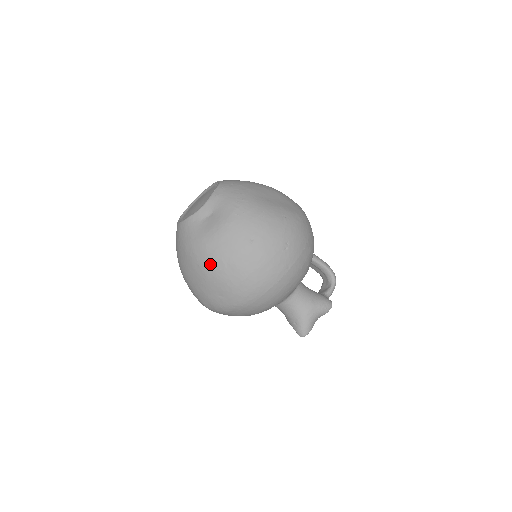
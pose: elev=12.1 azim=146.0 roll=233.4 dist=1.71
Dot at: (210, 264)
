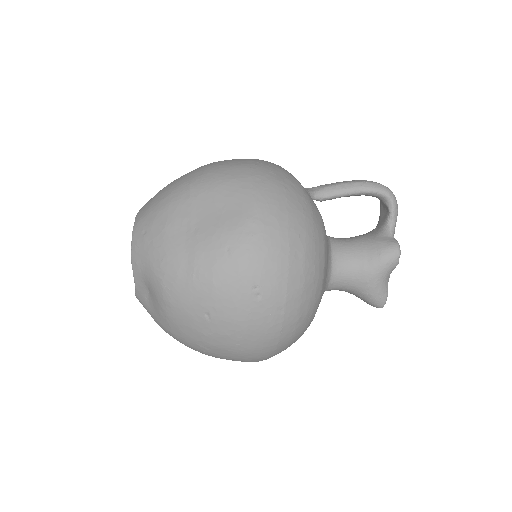
Dot at: (192, 348)
